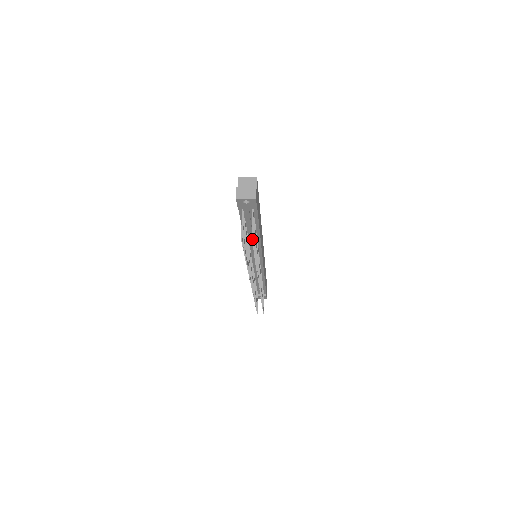
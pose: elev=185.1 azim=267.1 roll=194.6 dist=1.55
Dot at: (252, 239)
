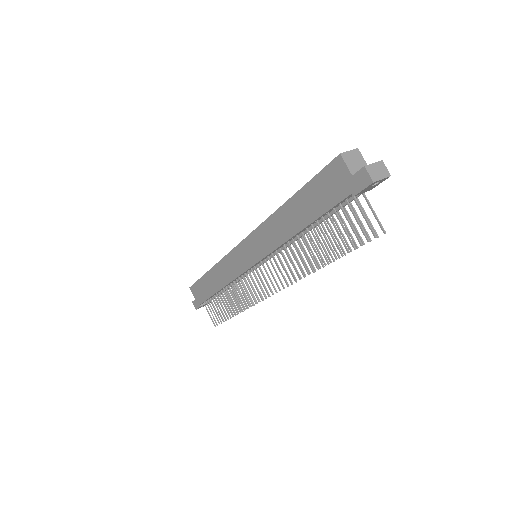
Dot at: (384, 230)
